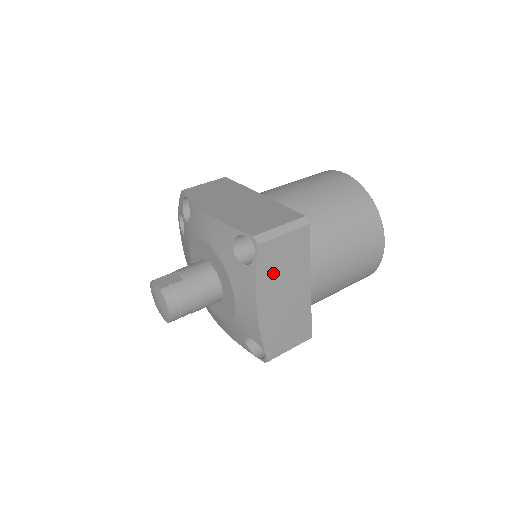
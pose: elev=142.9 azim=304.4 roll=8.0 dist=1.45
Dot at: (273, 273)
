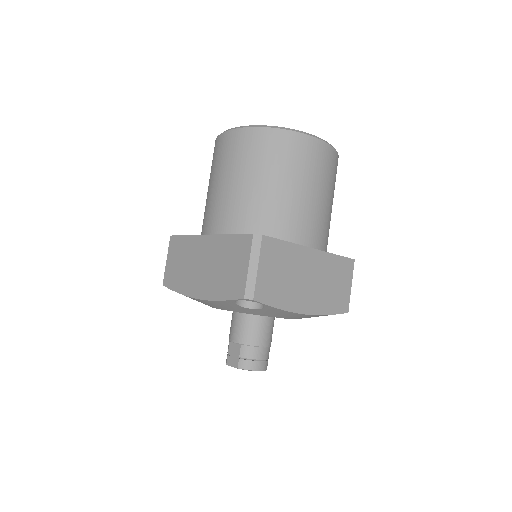
Dot at: (283, 289)
